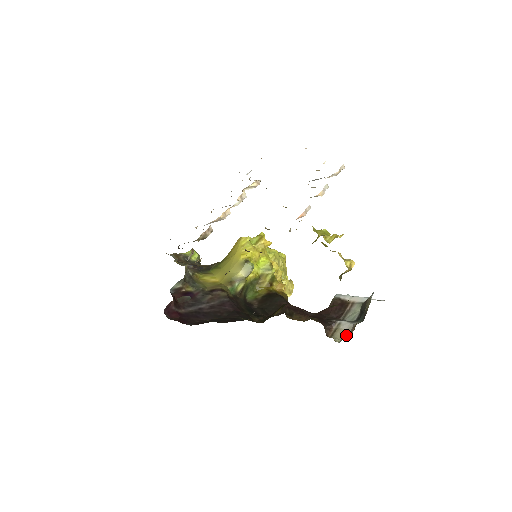
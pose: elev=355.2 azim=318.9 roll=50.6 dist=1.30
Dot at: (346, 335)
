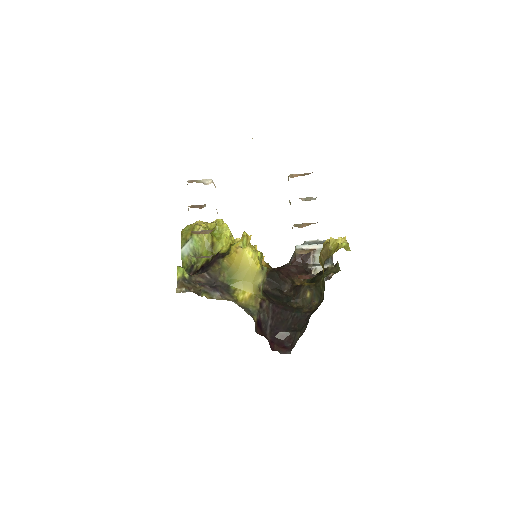
Dot at: occluded
